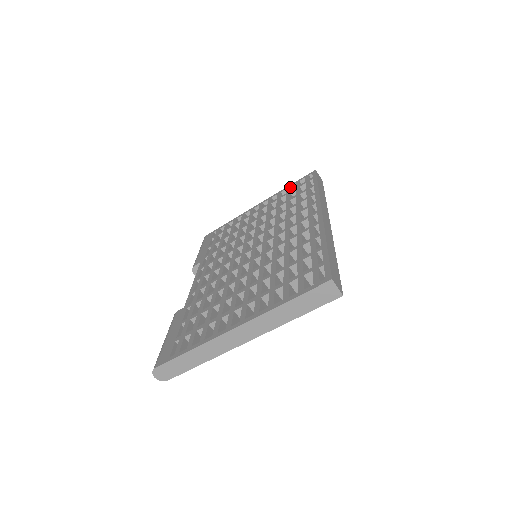
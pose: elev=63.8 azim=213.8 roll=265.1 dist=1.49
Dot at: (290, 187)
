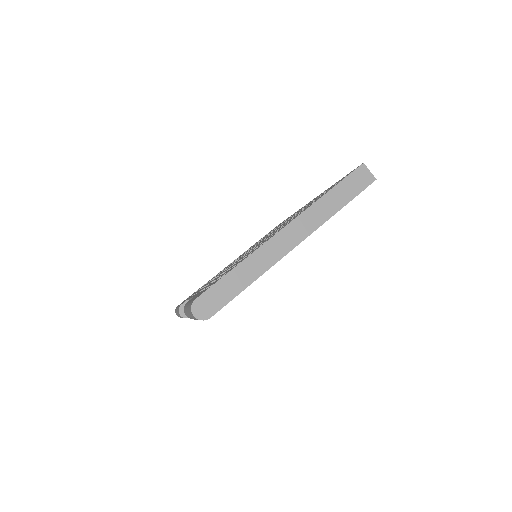
Dot at: occluded
